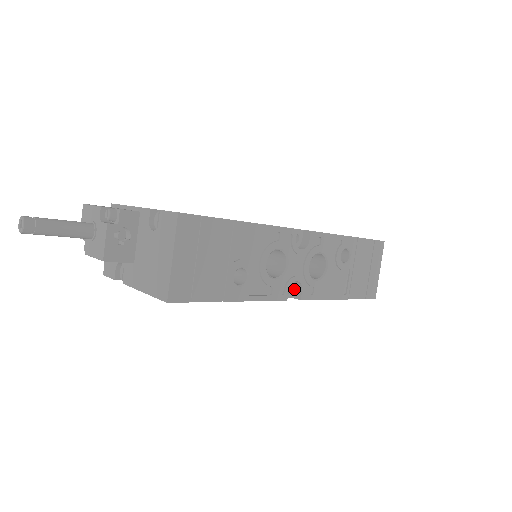
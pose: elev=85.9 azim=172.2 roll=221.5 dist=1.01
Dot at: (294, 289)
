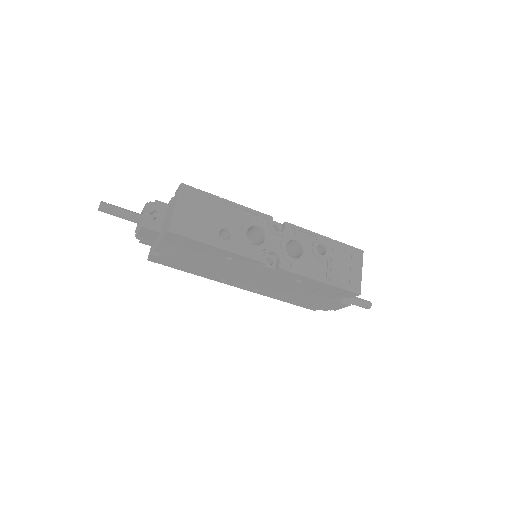
Dot at: (275, 263)
